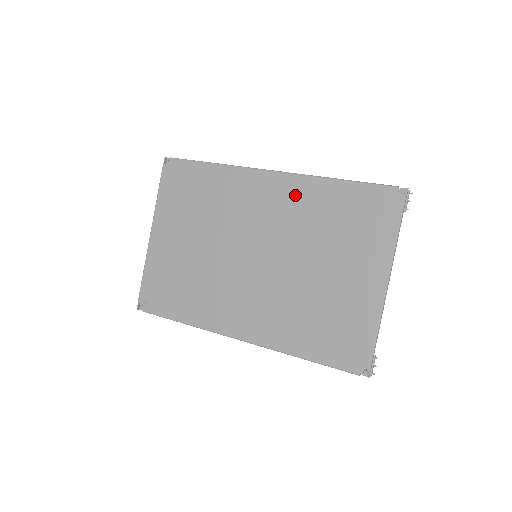
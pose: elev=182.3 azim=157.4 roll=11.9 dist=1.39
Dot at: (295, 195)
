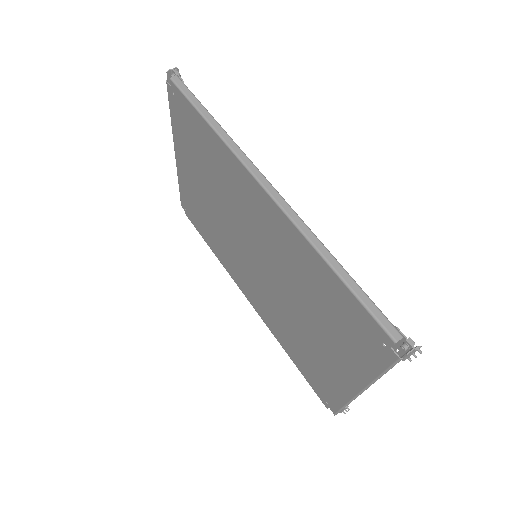
Dot at: (286, 239)
